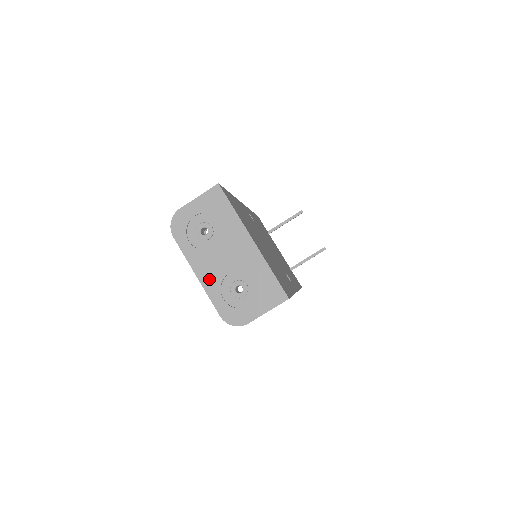
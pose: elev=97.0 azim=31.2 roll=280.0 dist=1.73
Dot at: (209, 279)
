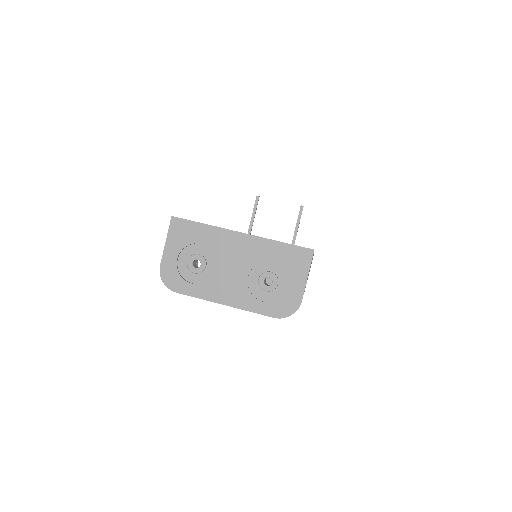
Dot at: (237, 297)
